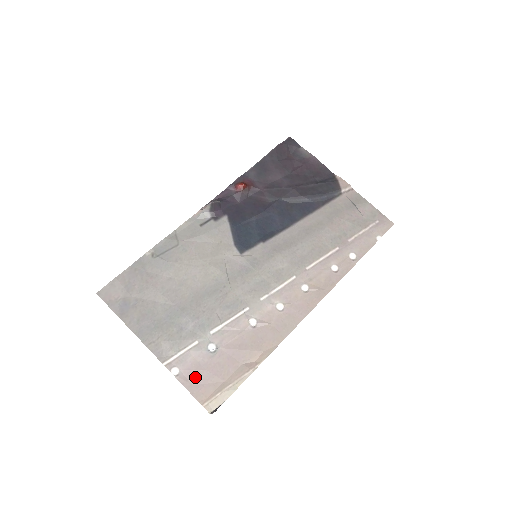
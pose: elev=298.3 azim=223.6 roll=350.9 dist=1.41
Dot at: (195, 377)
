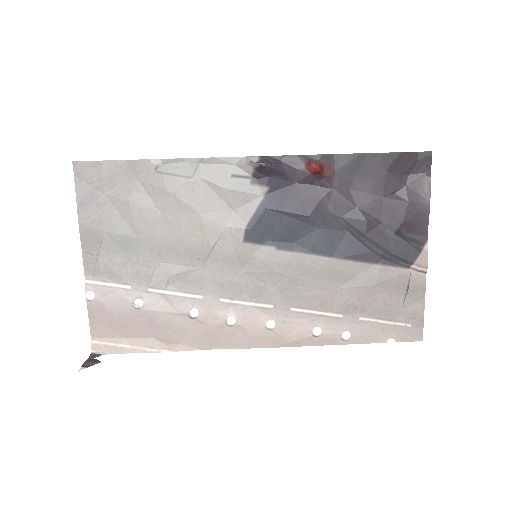
Dot at: (103, 314)
